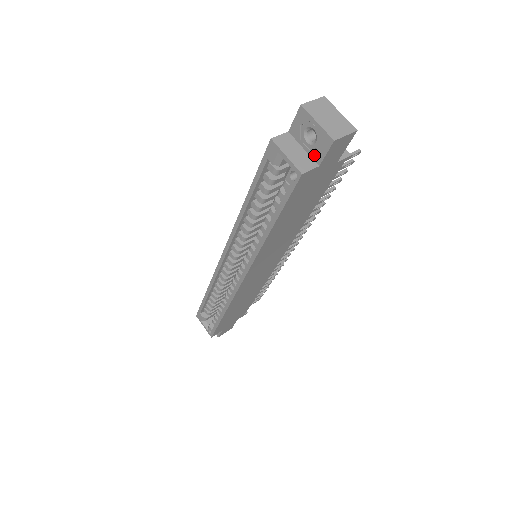
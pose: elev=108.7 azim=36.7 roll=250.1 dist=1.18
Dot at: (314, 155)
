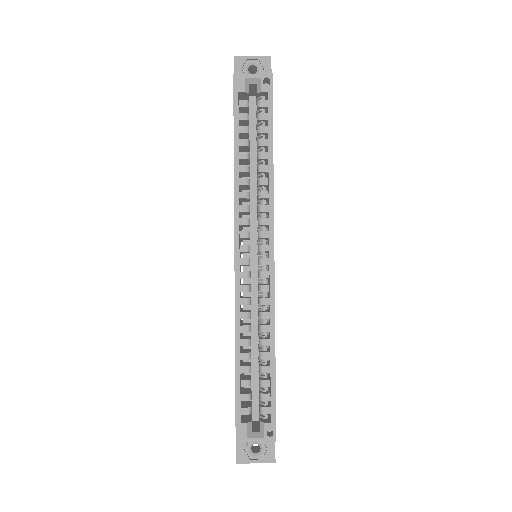
Dot at: occluded
